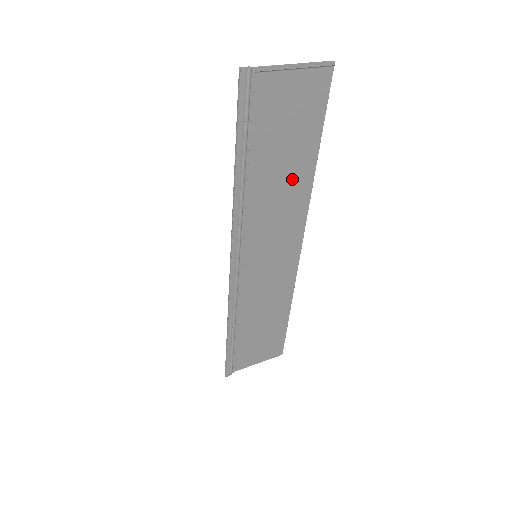
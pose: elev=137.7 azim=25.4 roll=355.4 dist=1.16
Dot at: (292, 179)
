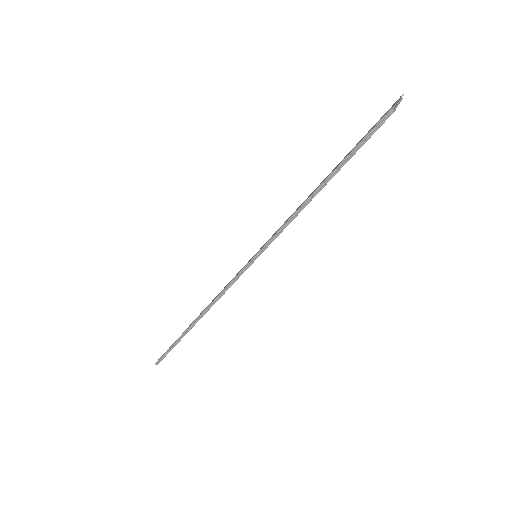
Dot at: occluded
